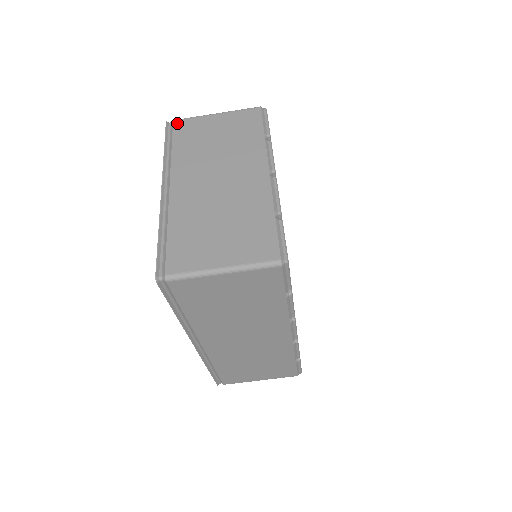
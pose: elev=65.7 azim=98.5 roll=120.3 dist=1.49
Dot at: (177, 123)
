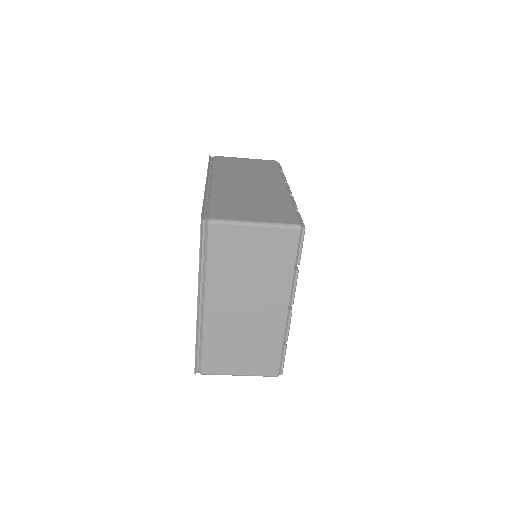
Dot at: (213, 229)
